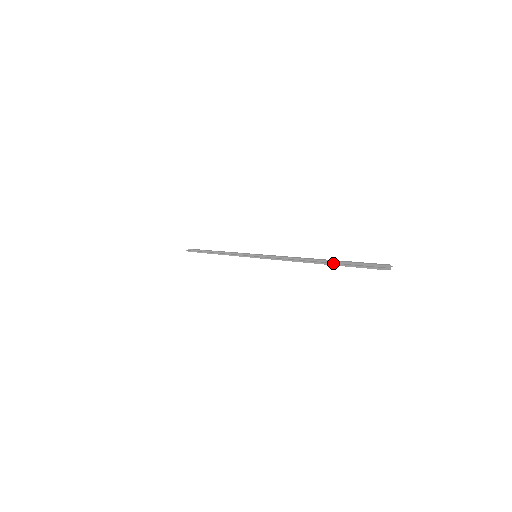
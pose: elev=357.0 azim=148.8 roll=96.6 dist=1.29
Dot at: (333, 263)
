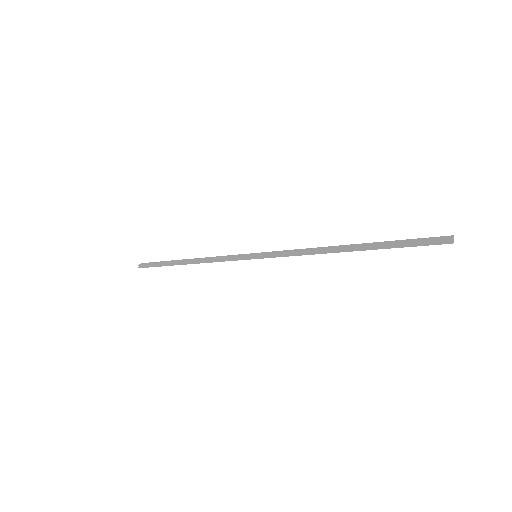
Dot at: occluded
